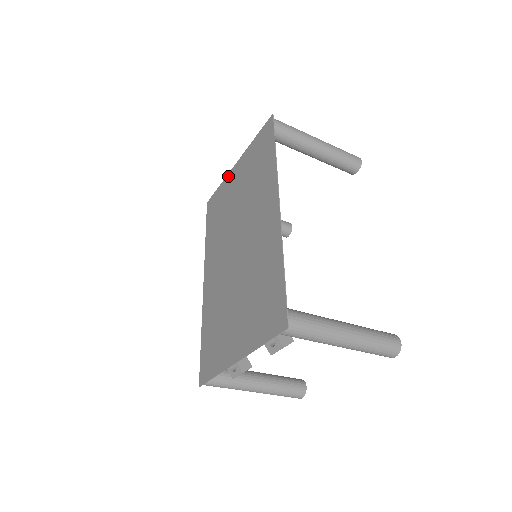
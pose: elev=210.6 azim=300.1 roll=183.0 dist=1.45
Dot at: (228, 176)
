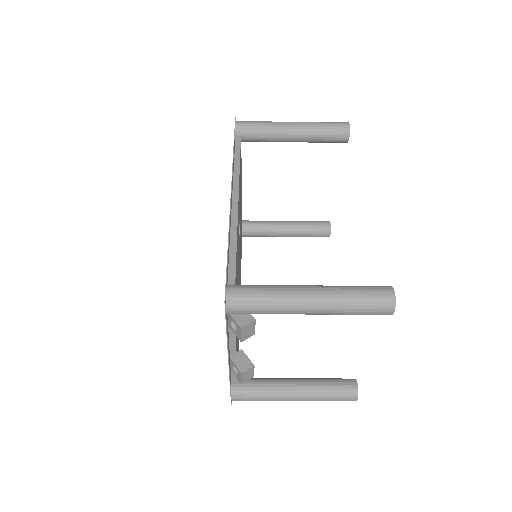
Dot at: occluded
